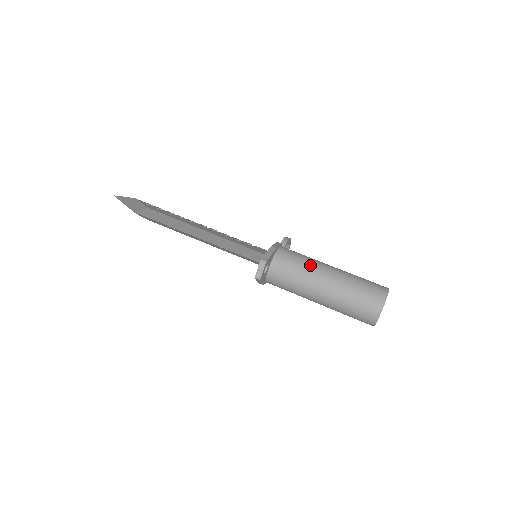
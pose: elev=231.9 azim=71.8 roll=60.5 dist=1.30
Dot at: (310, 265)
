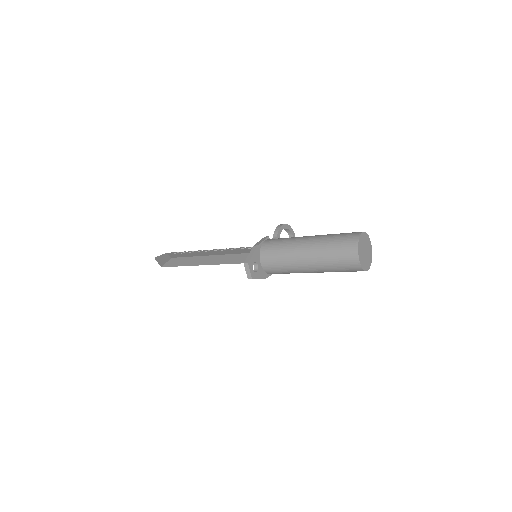
Dot at: (289, 246)
